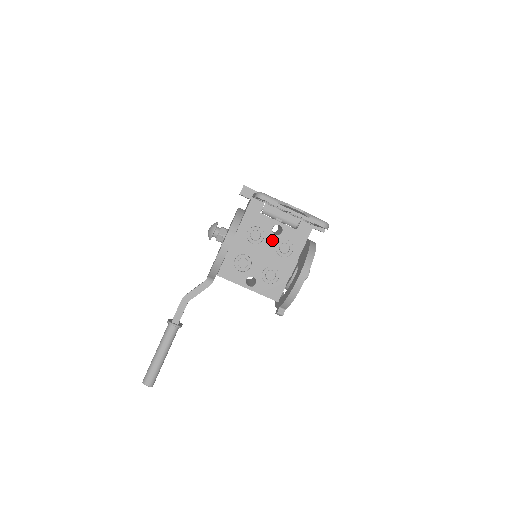
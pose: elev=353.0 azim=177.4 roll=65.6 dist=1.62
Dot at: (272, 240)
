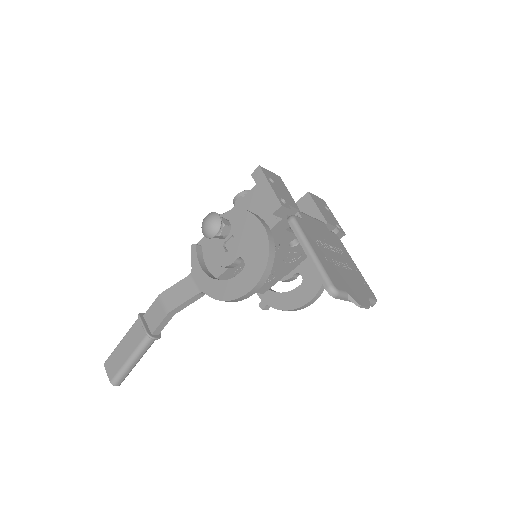
Dot at: (284, 251)
